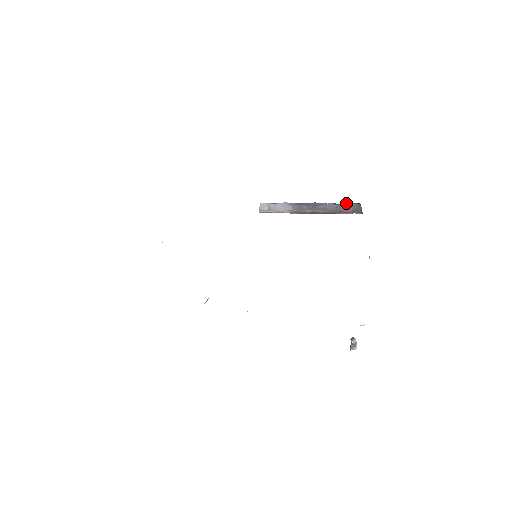
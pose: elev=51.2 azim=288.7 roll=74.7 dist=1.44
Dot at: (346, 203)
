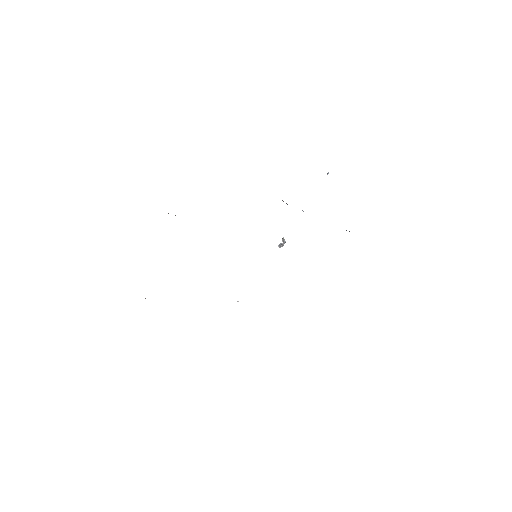
Dot at: occluded
